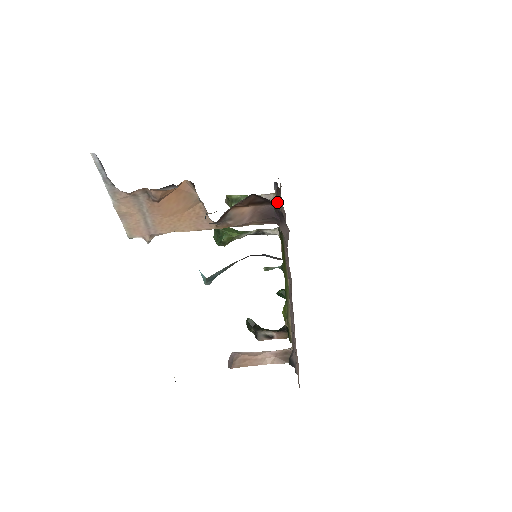
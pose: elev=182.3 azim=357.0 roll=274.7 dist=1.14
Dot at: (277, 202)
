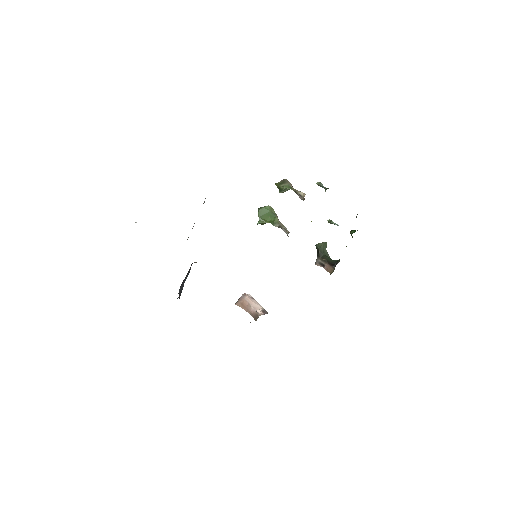
Dot at: occluded
